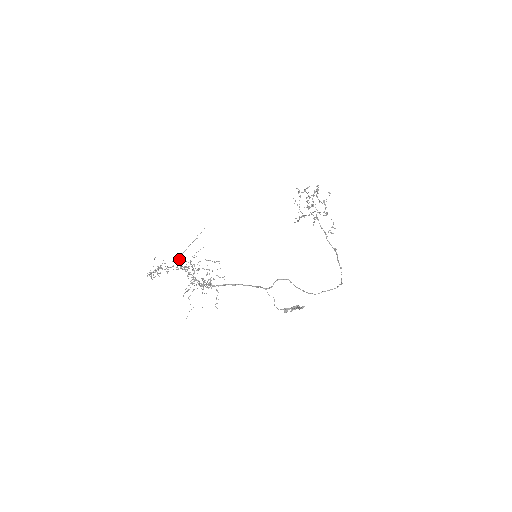
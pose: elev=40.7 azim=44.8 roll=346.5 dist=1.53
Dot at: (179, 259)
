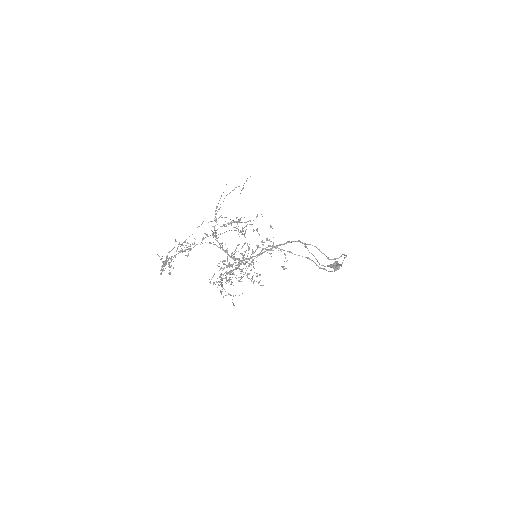
Dot at: occluded
